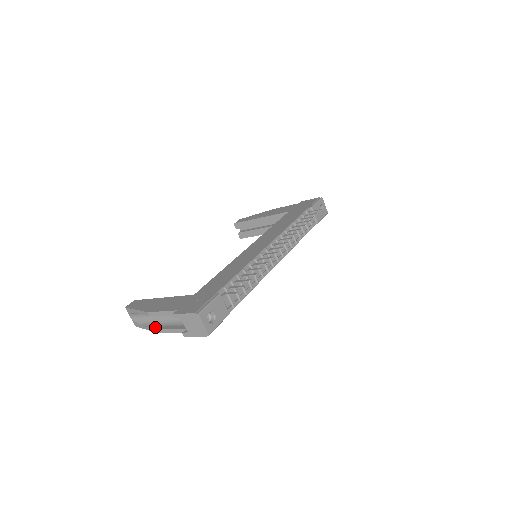
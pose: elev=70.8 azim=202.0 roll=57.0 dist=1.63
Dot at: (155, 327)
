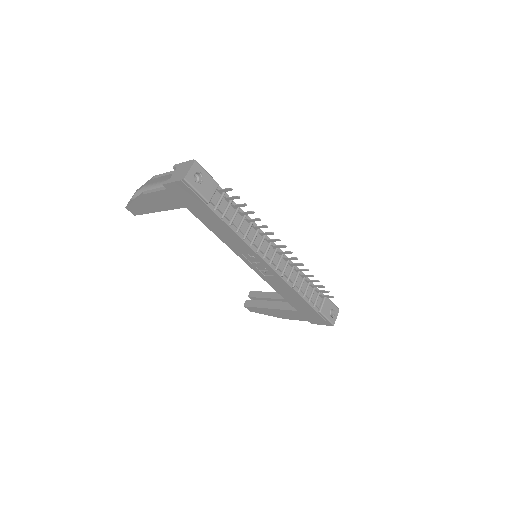
Dot at: occluded
